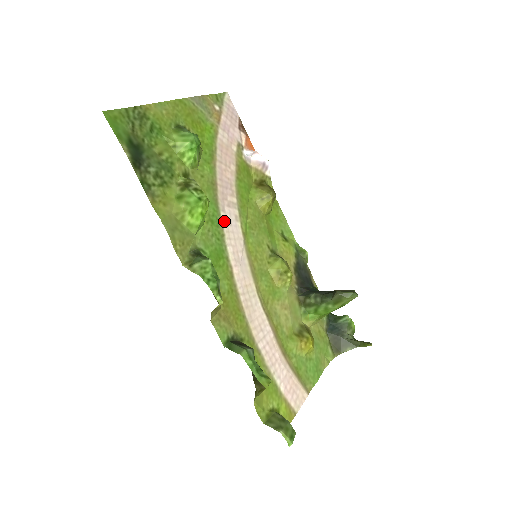
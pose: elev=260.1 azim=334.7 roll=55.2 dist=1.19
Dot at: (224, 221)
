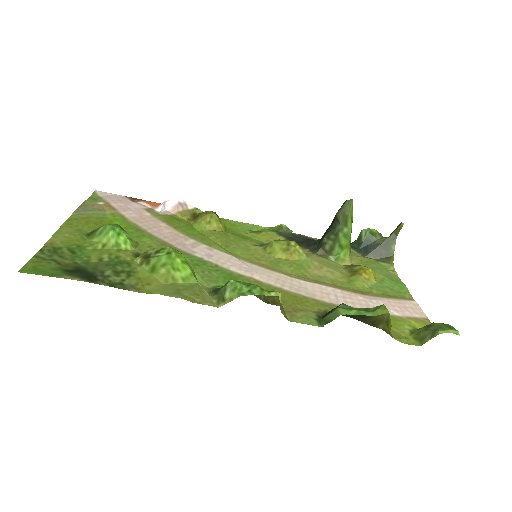
Dot at: (204, 258)
